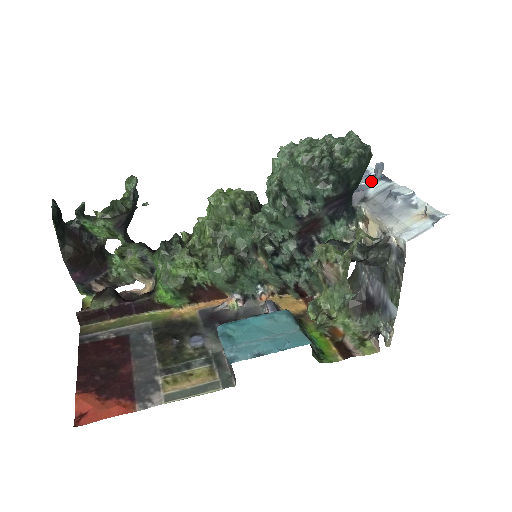
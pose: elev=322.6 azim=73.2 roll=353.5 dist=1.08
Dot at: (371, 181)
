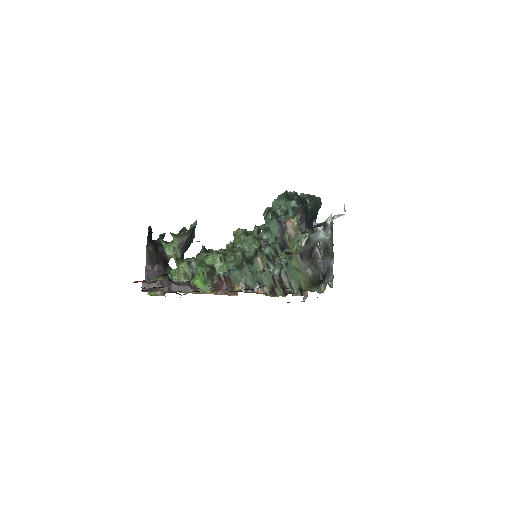
Dot at: occluded
